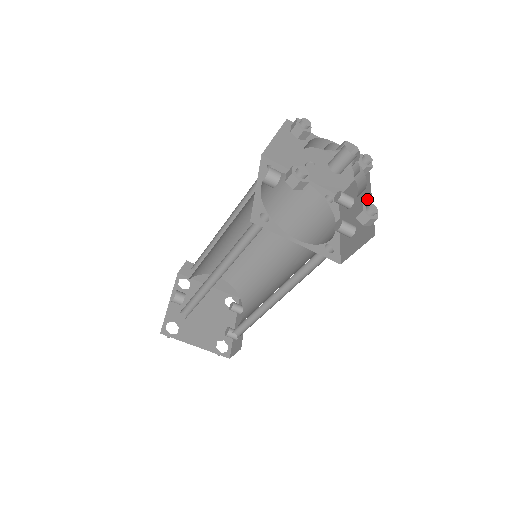
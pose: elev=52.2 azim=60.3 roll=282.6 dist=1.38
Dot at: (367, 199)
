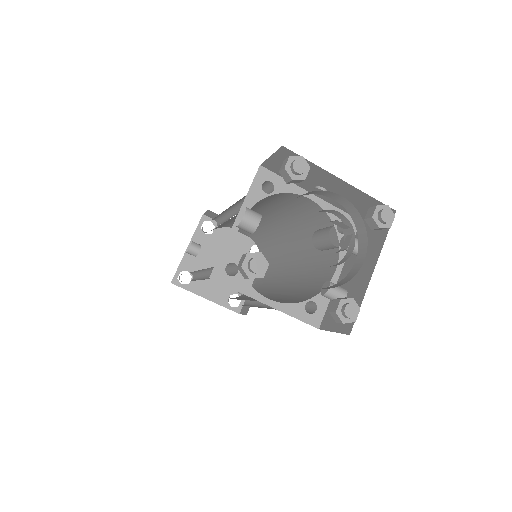
Dot at: (370, 267)
